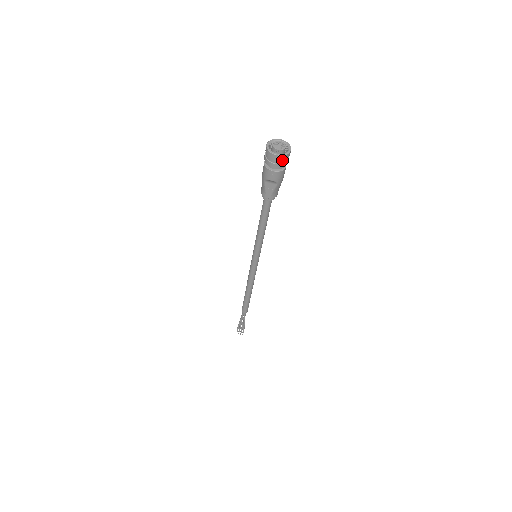
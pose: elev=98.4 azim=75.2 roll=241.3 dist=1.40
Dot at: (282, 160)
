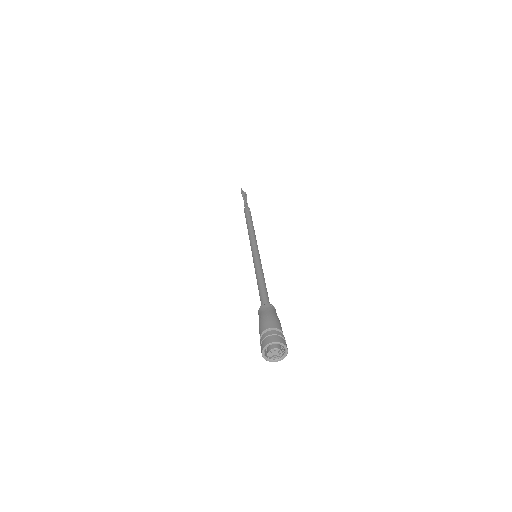
Dot at: occluded
